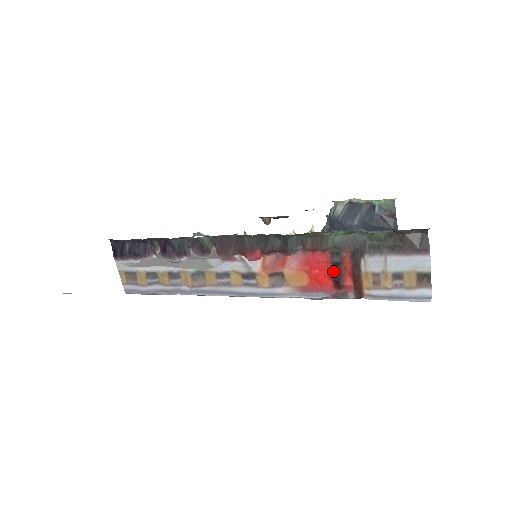
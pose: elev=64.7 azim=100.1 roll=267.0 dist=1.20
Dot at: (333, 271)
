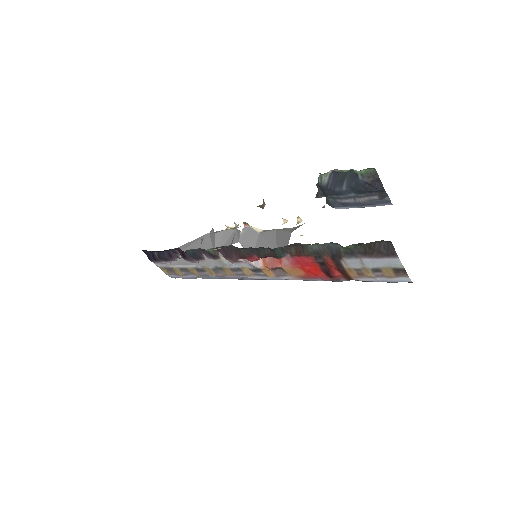
Dot at: (321, 268)
